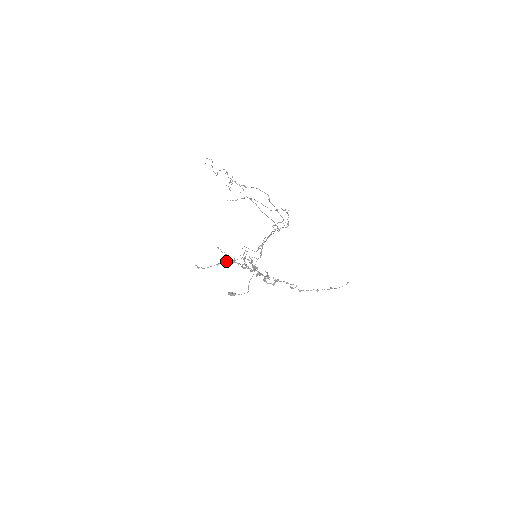
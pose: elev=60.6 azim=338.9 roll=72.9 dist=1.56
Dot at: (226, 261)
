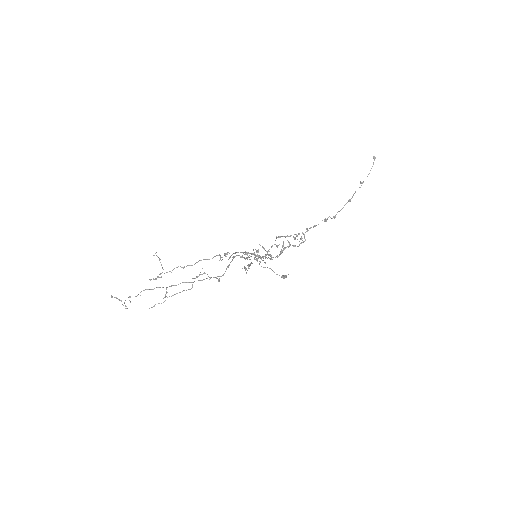
Dot at: (248, 265)
